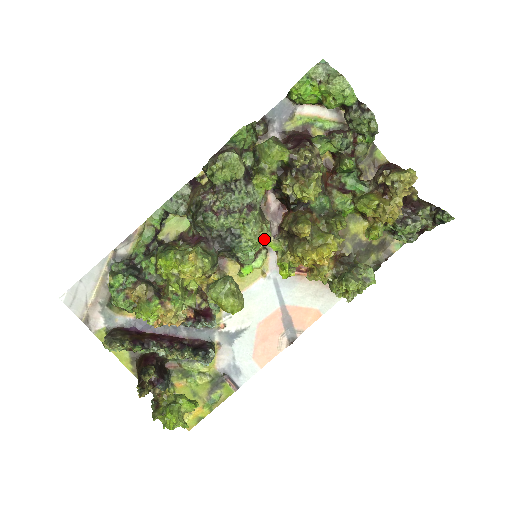
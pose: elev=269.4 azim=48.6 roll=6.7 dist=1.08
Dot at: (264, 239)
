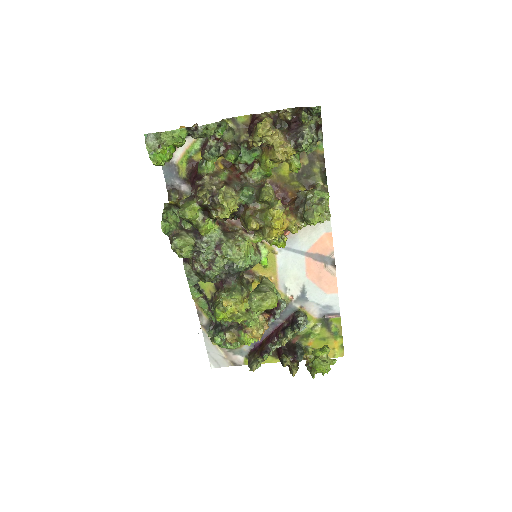
Dot at: (246, 247)
